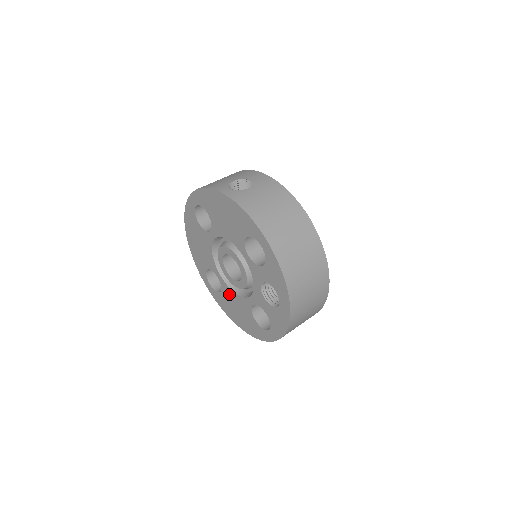
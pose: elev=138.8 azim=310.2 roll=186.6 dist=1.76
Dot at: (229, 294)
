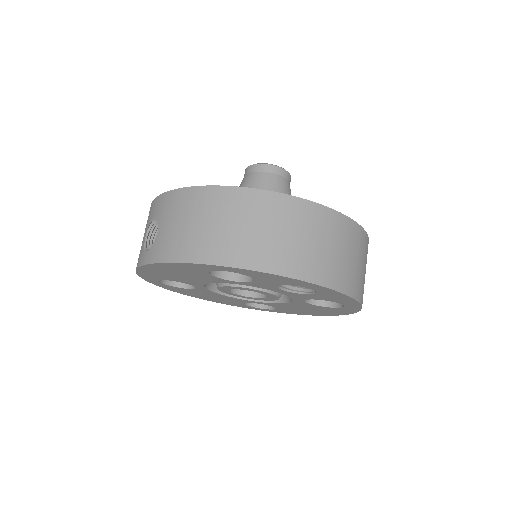
Dot at: (281, 306)
